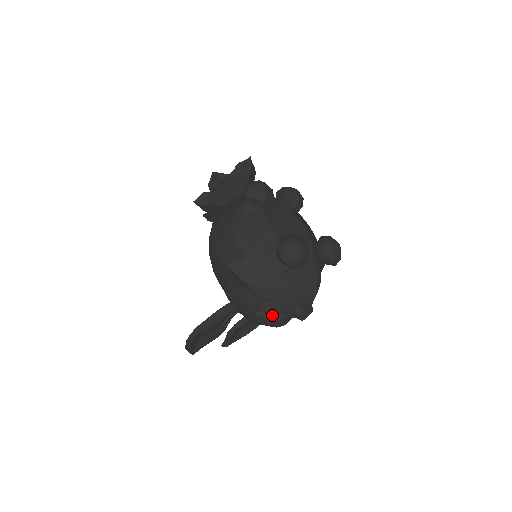
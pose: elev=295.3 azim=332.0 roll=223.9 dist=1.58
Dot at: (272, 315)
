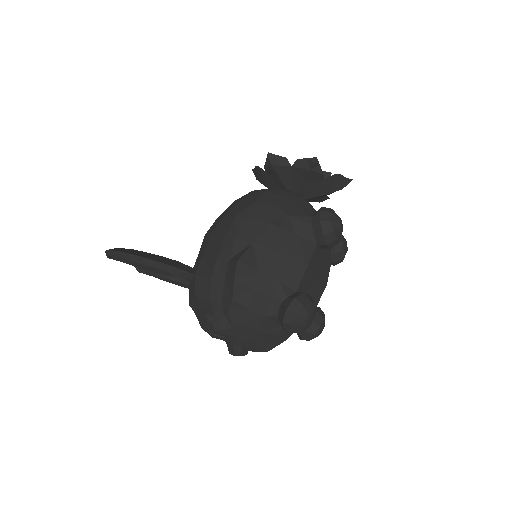
Dot at: (216, 330)
